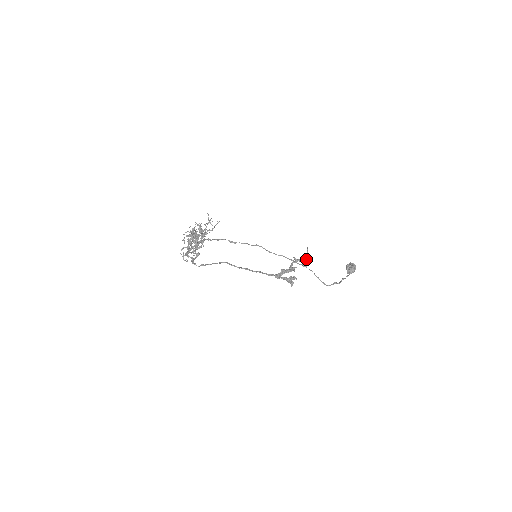
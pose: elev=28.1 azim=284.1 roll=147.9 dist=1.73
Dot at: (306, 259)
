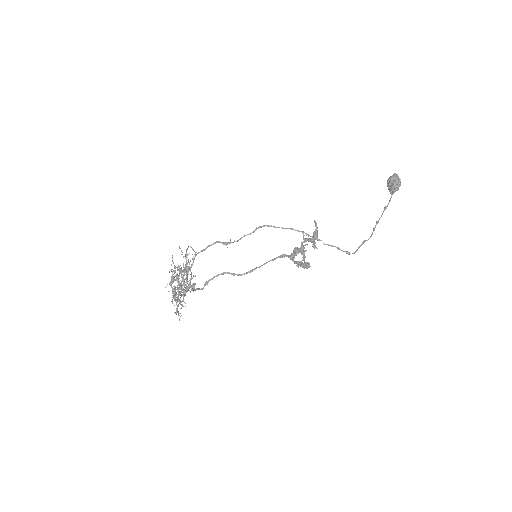
Dot at: (315, 239)
